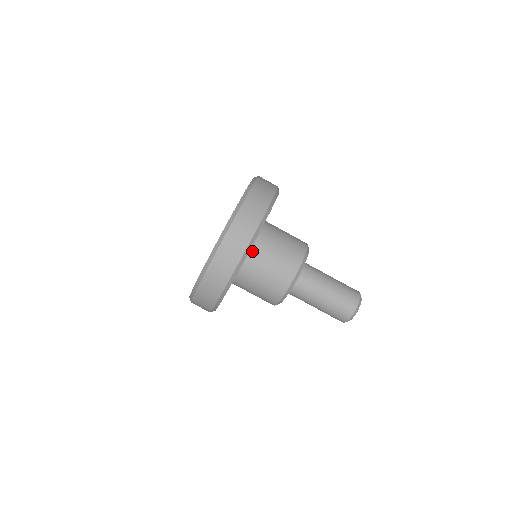
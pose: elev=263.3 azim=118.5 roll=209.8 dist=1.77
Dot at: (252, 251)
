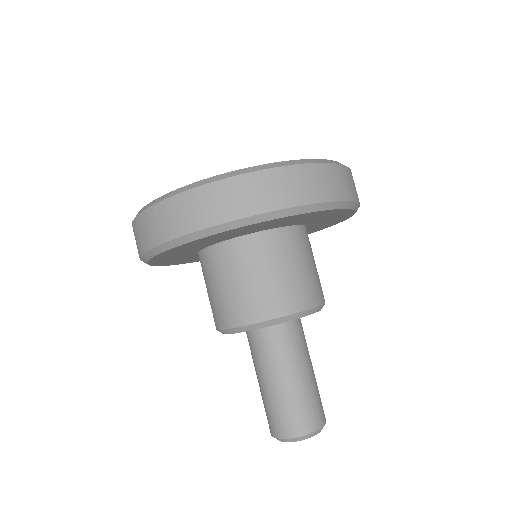
Dot at: (300, 230)
